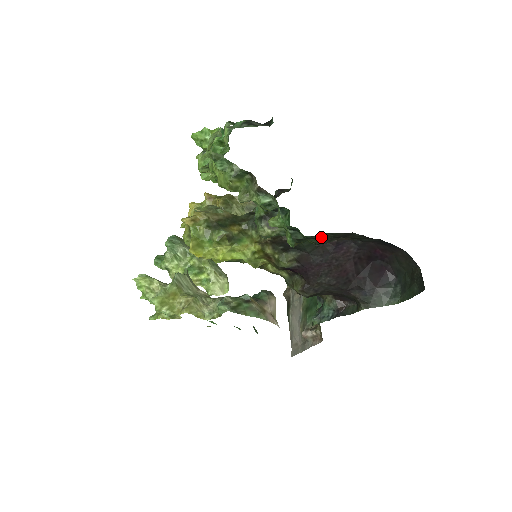
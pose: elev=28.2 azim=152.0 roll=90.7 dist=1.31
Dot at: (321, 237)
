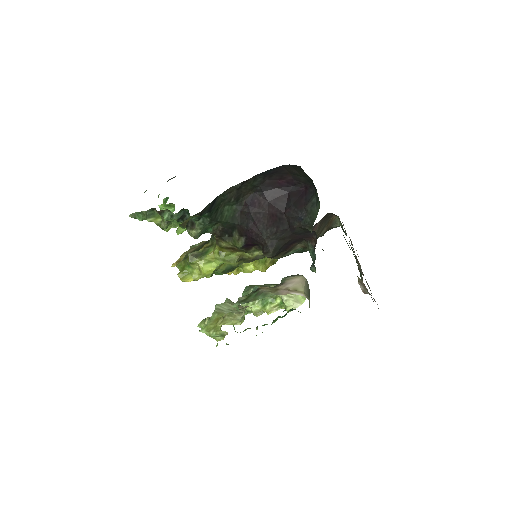
Dot at: (231, 208)
